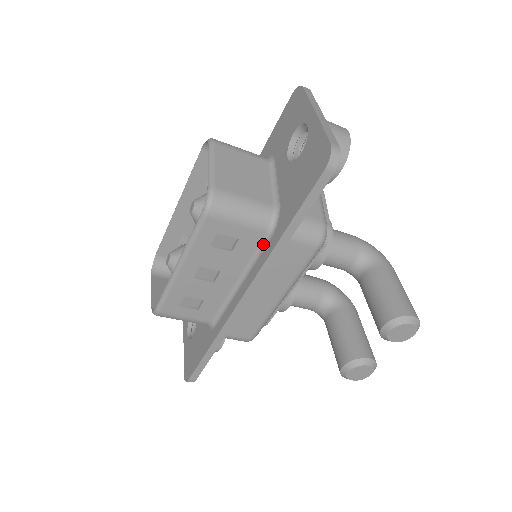
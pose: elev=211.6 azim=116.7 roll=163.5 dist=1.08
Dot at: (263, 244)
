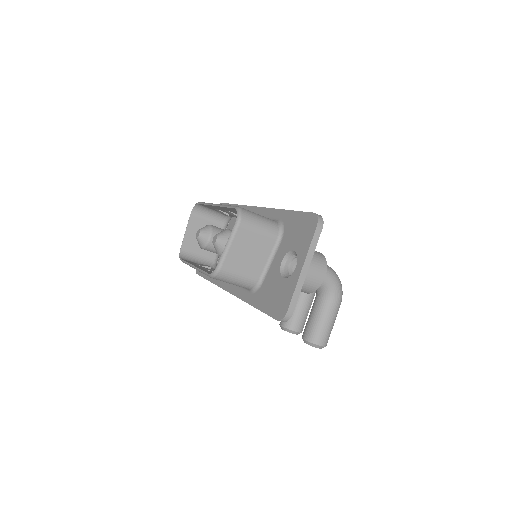
Dot at: (246, 289)
